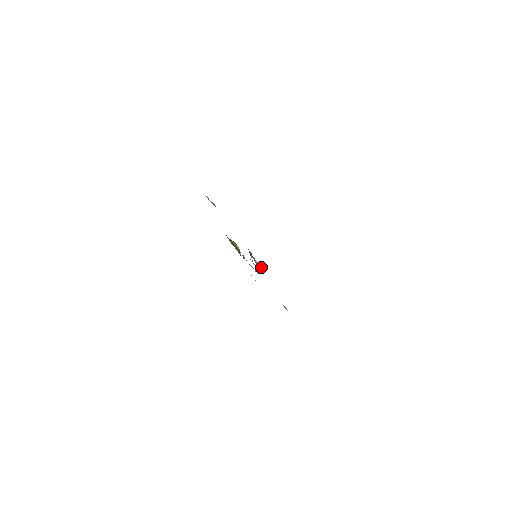
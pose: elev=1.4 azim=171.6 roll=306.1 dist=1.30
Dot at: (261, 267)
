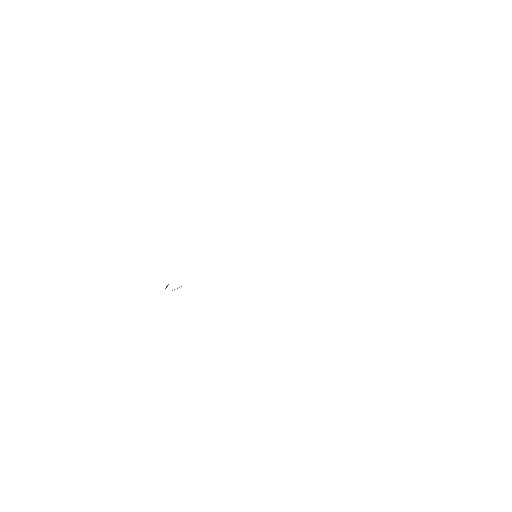
Dot at: occluded
